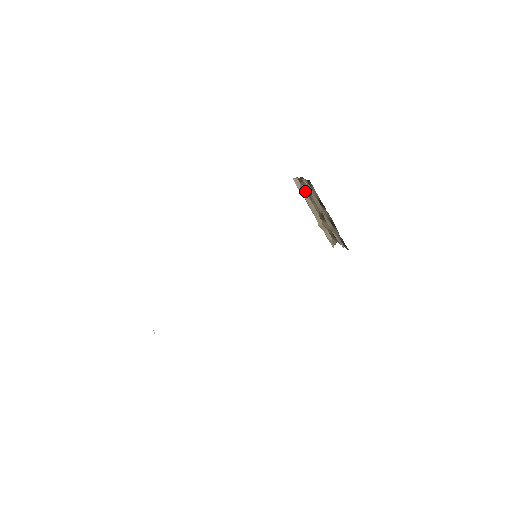
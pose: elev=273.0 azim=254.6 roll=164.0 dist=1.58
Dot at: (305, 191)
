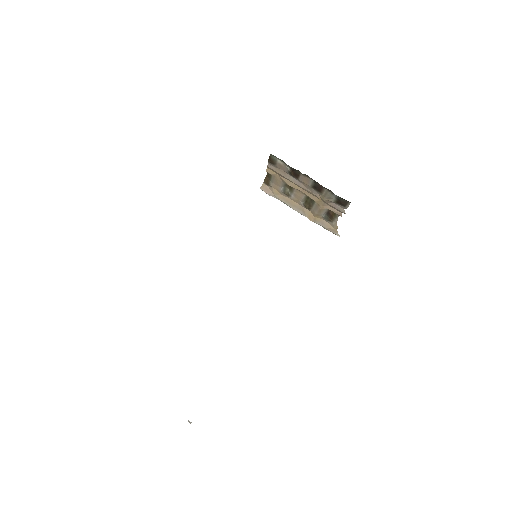
Dot at: (278, 191)
